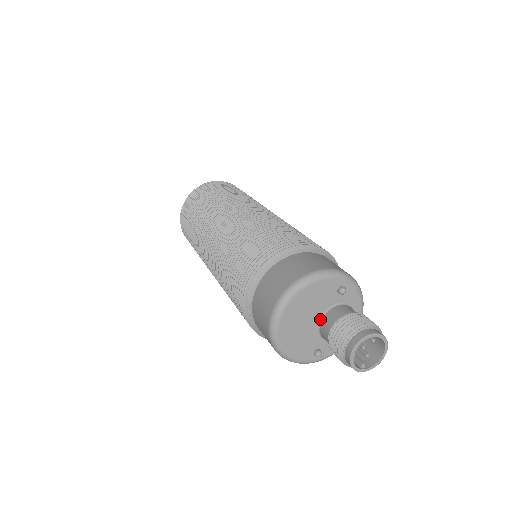
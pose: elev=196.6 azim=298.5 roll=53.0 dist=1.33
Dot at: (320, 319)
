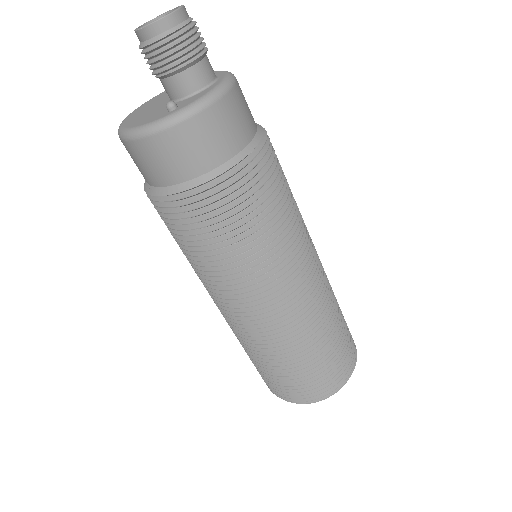
Dot at: occluded
